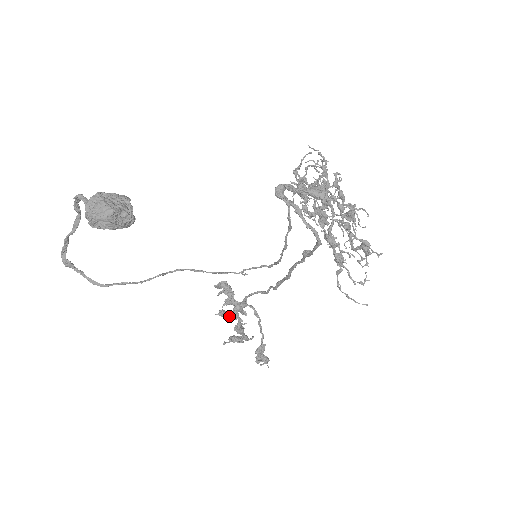
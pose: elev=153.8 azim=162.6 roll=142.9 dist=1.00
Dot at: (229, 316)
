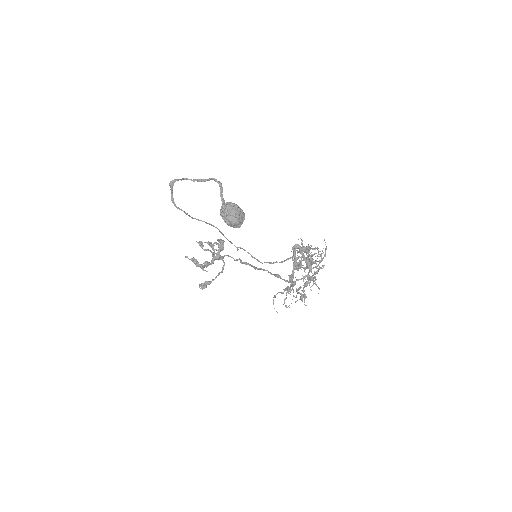
Dot at: (204, 249)
